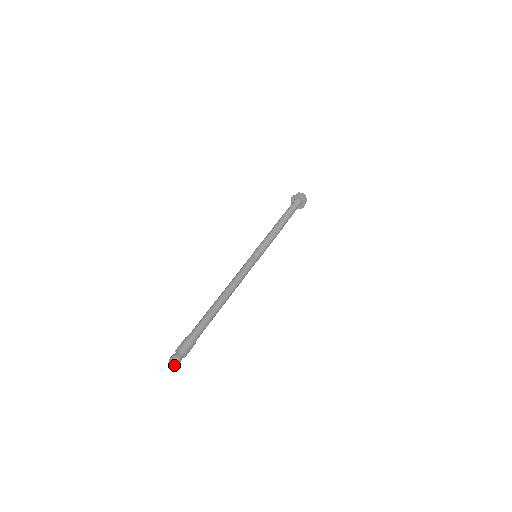
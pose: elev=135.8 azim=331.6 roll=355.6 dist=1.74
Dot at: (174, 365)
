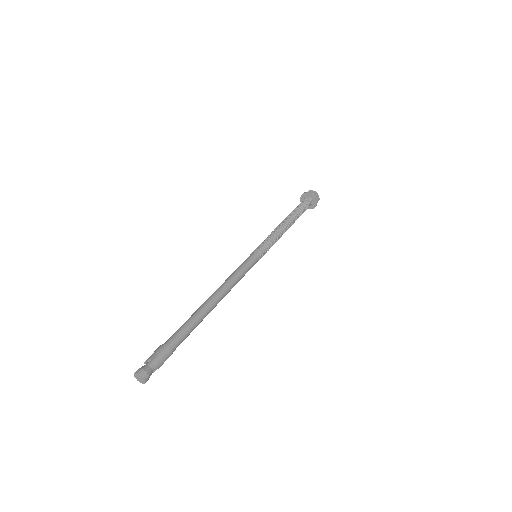
Dot at: (143, 382)
